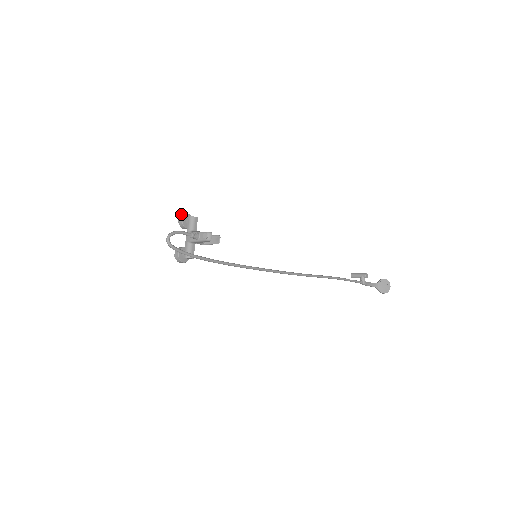
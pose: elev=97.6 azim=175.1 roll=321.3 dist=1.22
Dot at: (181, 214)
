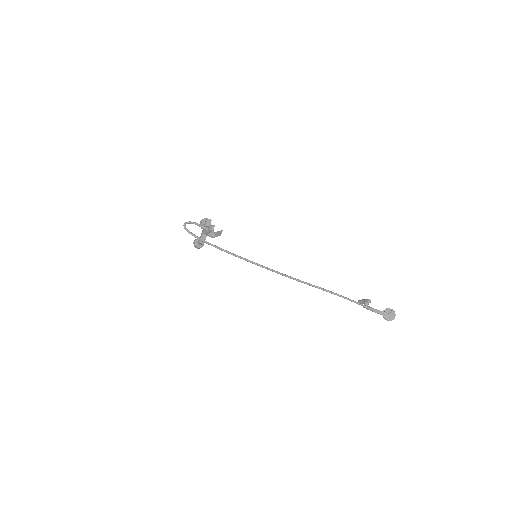
Dot at: (203, 219)
